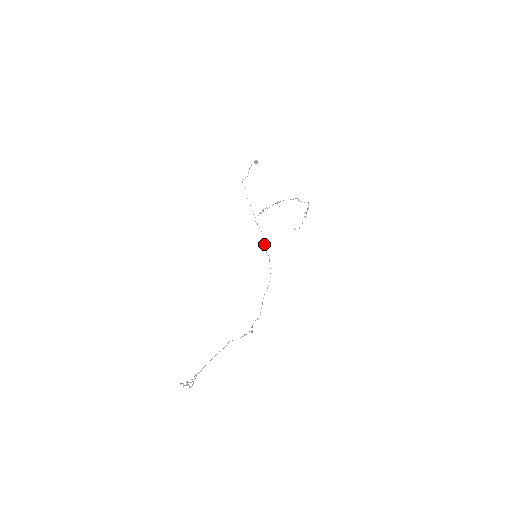
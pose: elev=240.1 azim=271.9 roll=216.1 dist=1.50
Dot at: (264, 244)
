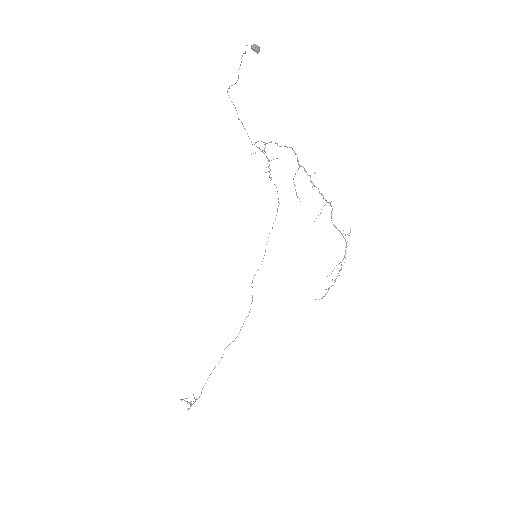
Dot at: occluded
